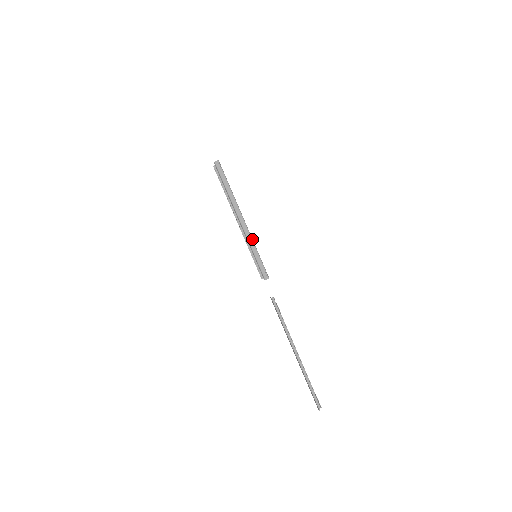
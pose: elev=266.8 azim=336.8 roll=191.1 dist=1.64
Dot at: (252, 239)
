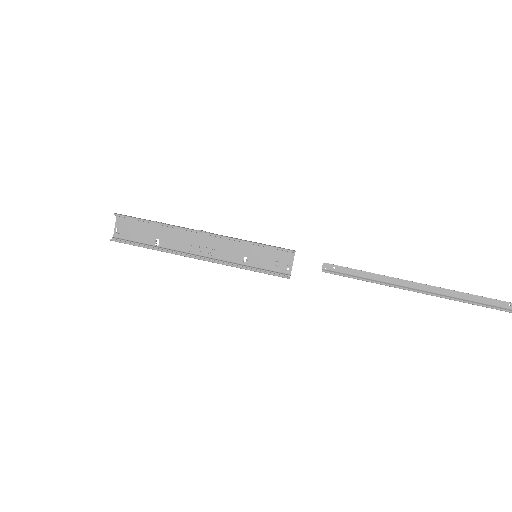
Dot at: (234, 238)
